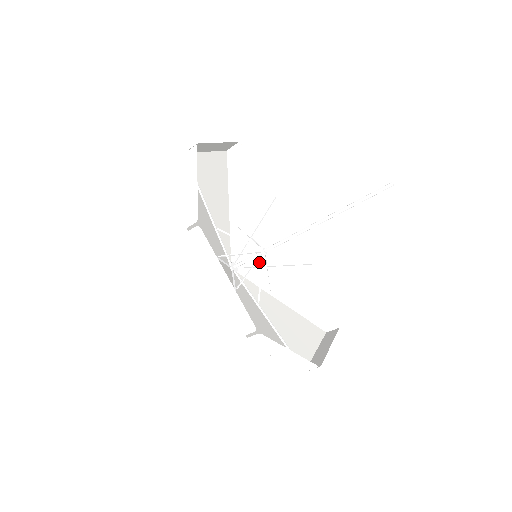
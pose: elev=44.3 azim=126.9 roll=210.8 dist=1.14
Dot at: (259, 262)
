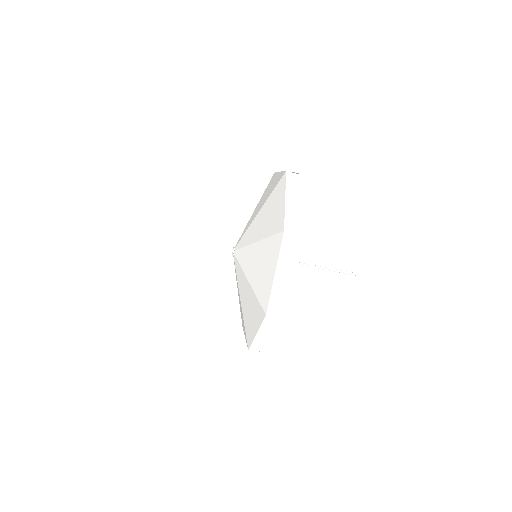
Dot at: occluded
